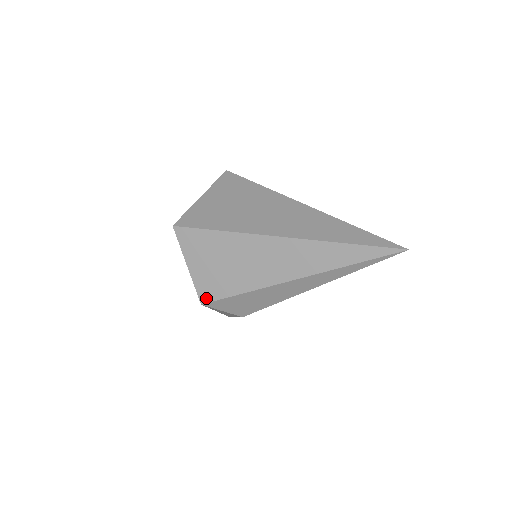
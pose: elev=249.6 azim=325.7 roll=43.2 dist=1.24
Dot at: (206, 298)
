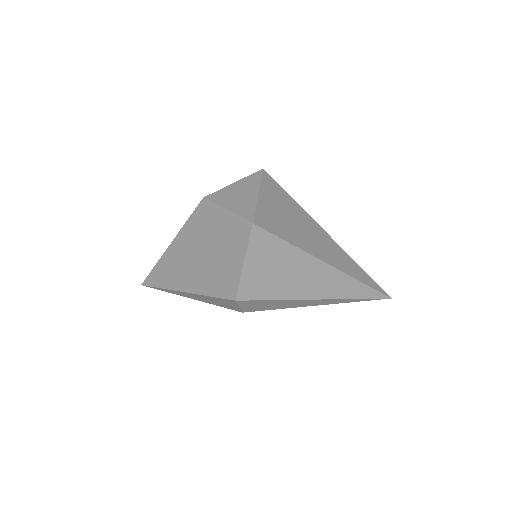
Dot at: (244, 296)
